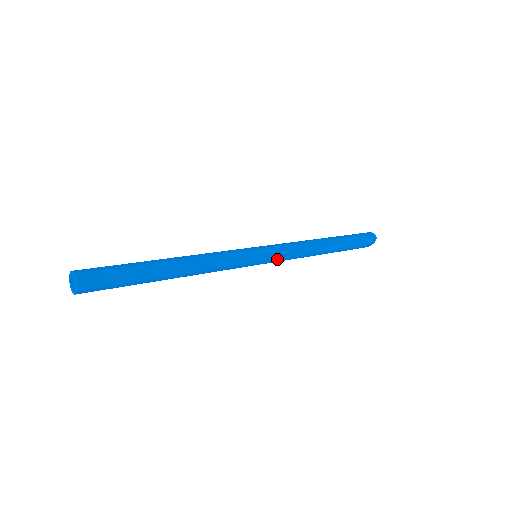
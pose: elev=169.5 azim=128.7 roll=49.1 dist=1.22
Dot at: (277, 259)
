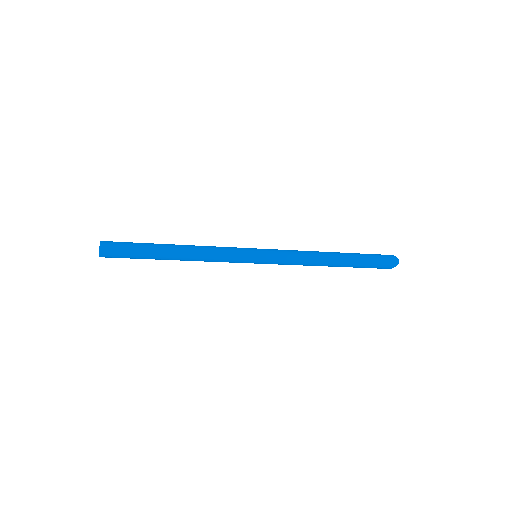
Dot at: (274, 263)
